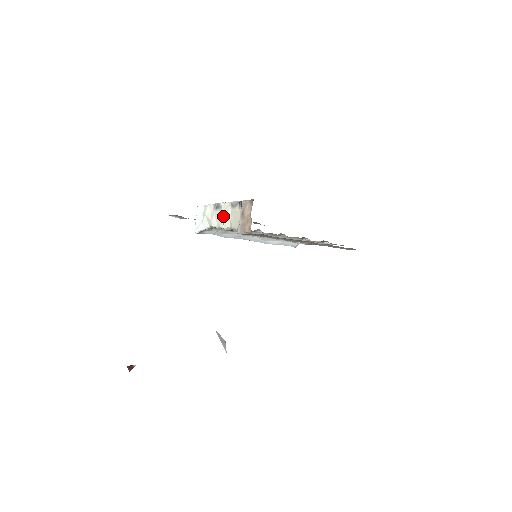
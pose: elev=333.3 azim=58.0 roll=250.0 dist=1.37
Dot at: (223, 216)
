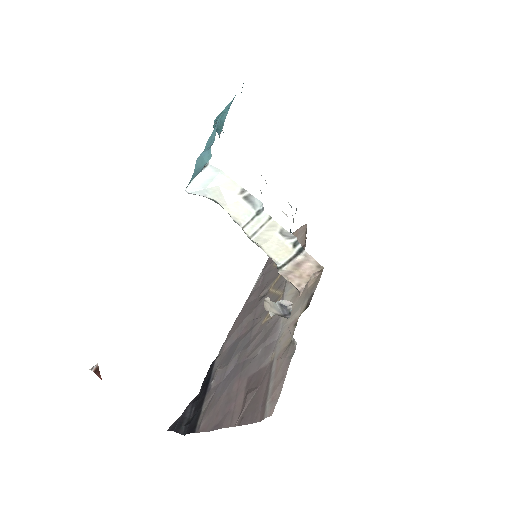
Dot at: (258, 226)
